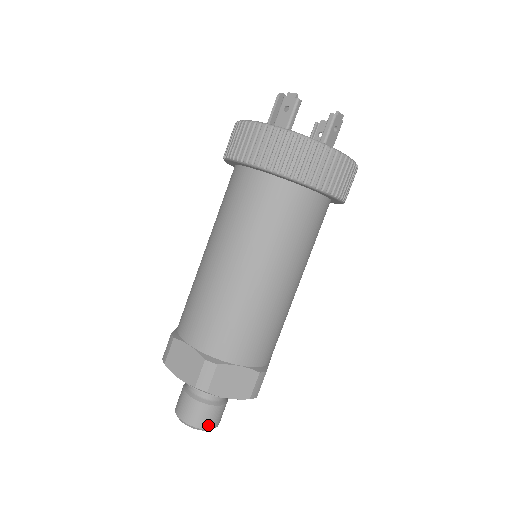
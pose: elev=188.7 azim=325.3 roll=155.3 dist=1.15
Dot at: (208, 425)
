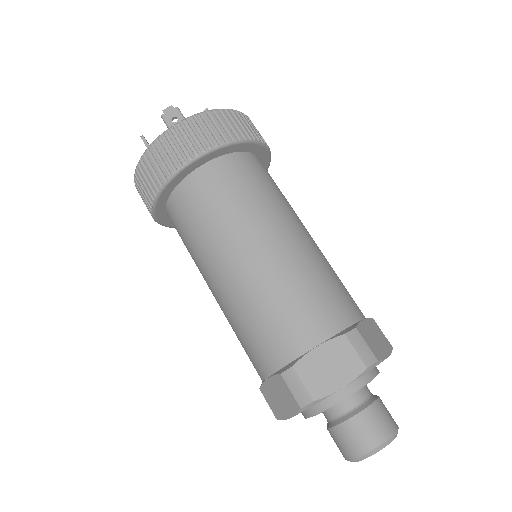
Dot at: (394, 423)
